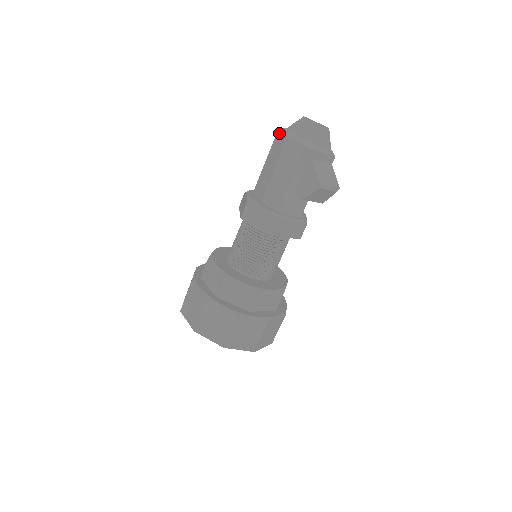
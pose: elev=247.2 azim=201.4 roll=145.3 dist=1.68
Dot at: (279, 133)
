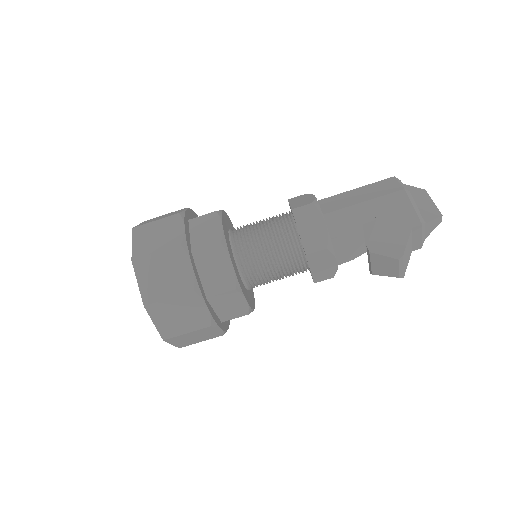
Dot at: (394, 179)
